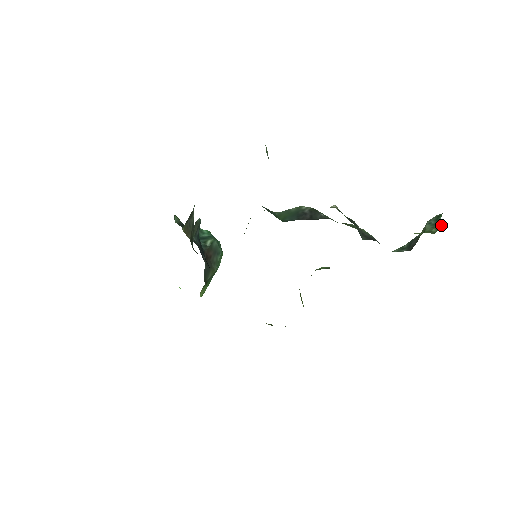
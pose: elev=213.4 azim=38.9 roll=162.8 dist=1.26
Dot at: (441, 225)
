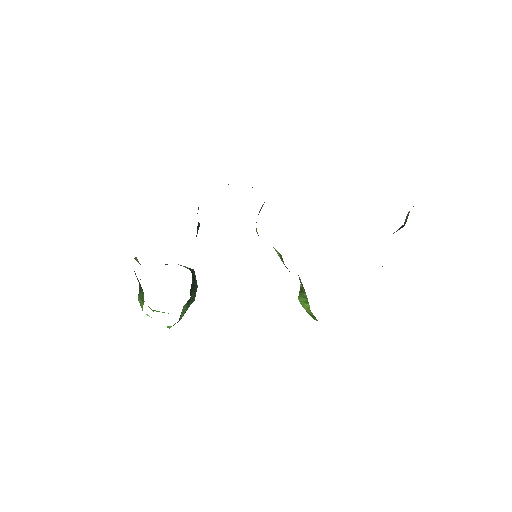
Dot at: occluded
